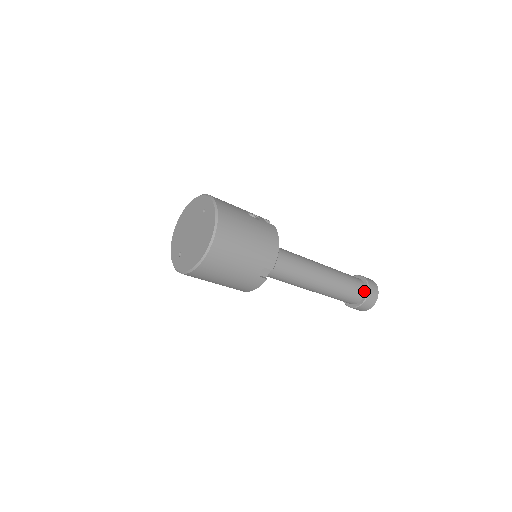
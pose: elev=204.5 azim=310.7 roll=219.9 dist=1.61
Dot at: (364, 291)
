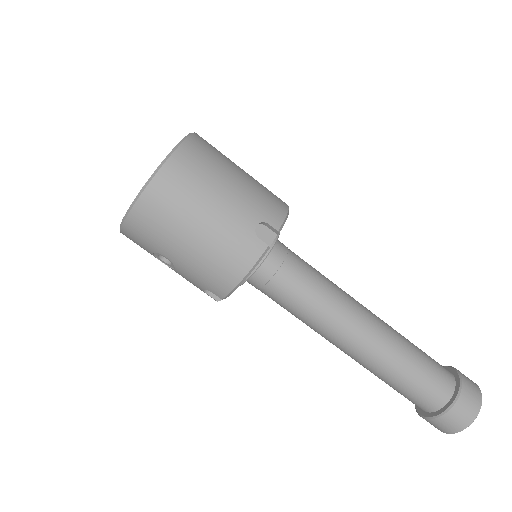
Dot at: (452, 379)
